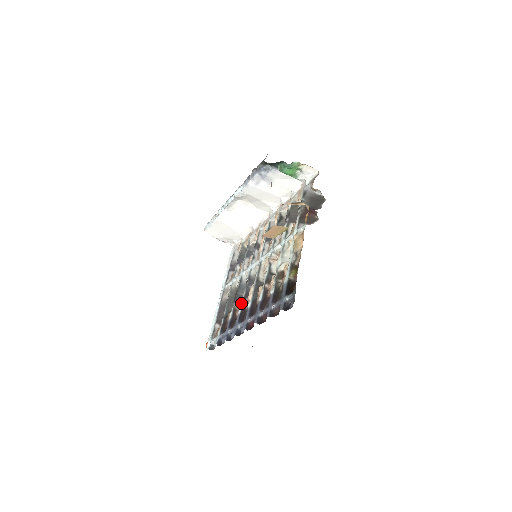
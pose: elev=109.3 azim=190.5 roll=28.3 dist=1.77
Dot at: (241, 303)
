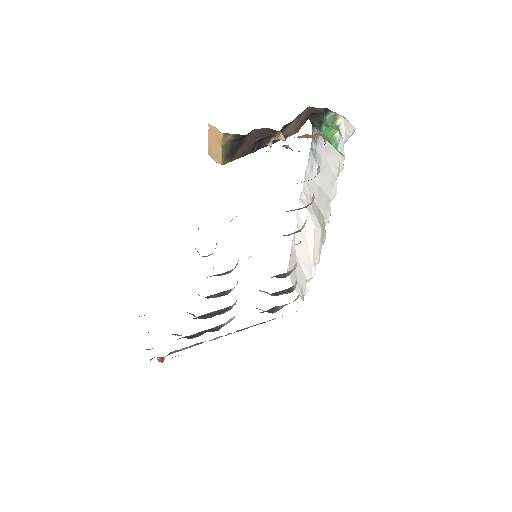
Dot at: occluded
